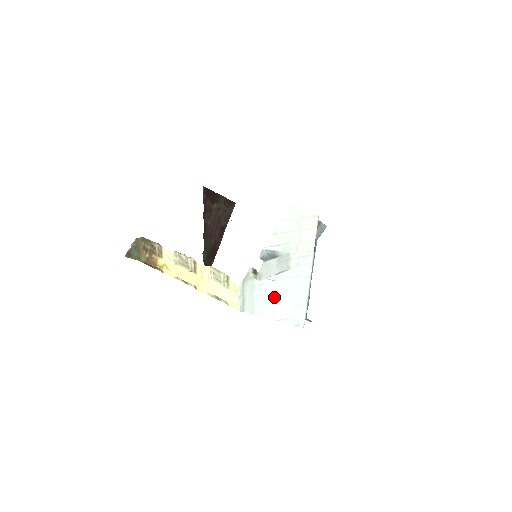
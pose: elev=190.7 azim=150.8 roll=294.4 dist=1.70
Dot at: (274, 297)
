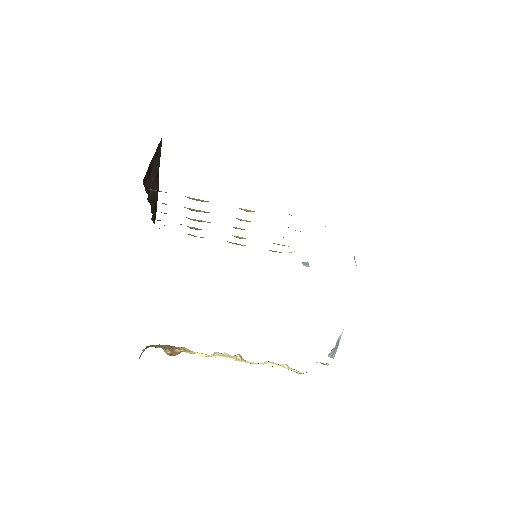
Dot at: occluded
